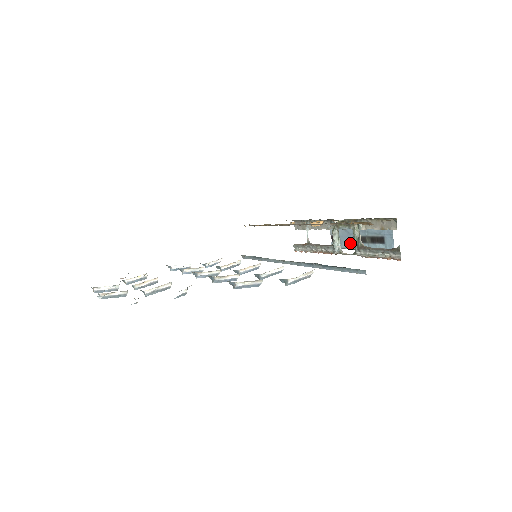
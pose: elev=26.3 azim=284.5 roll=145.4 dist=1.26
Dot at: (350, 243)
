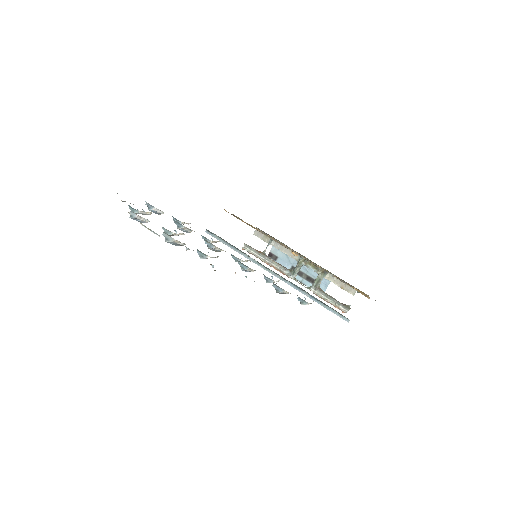
Dot at: occluded
